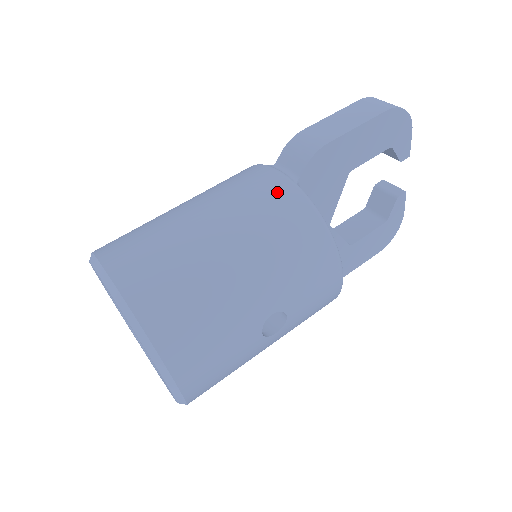
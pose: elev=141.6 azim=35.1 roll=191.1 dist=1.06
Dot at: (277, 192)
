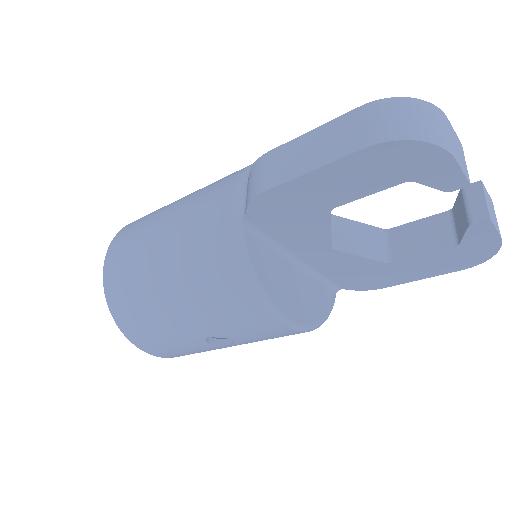
Dot at: (217, 232)
